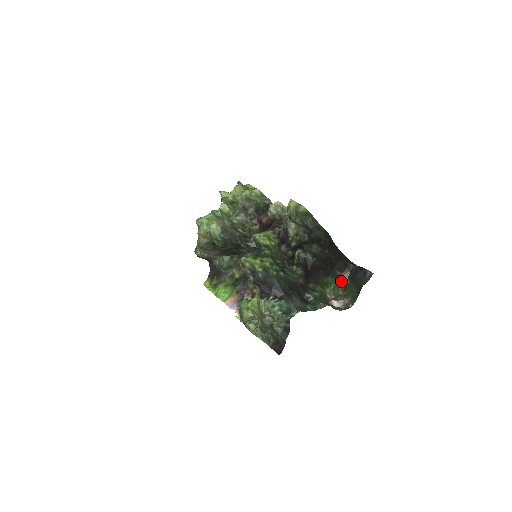
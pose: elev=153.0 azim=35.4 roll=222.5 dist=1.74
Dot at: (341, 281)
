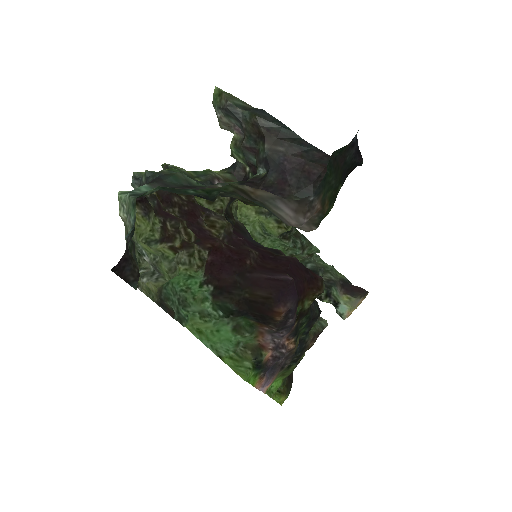
Dot at: (335, 199)
